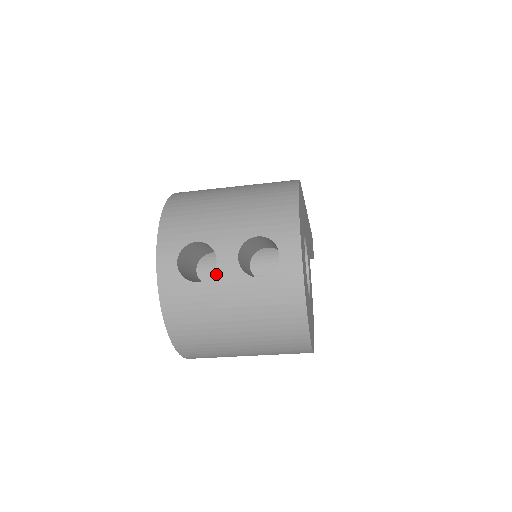
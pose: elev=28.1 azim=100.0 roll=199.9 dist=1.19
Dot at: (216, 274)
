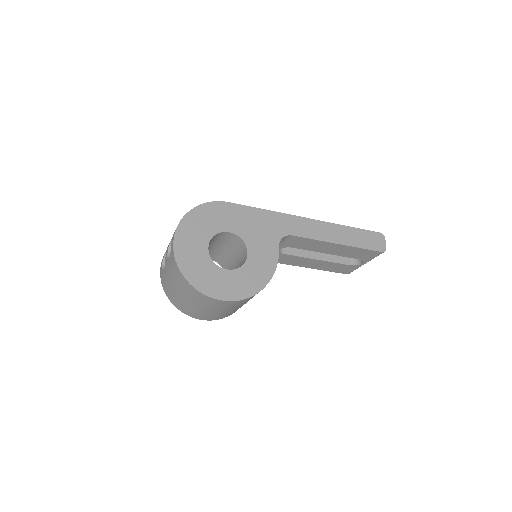
Dot at: (165, 264)
